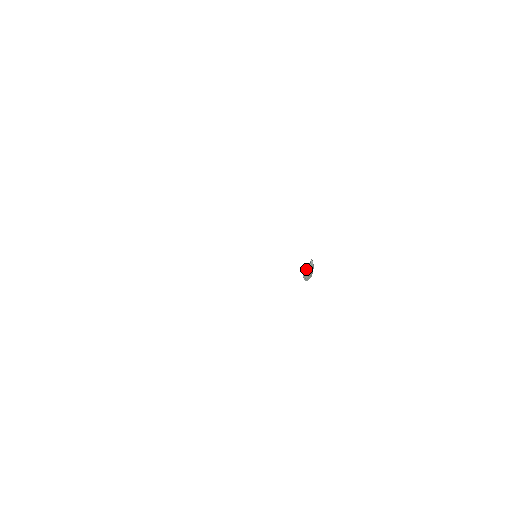
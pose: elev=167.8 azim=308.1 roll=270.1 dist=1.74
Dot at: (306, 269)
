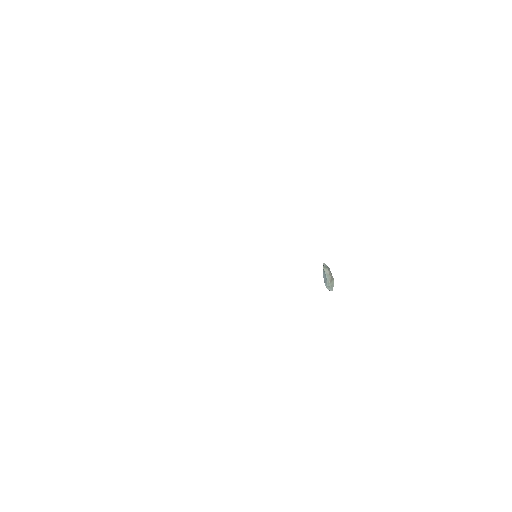
Dot at: (324, 275)
